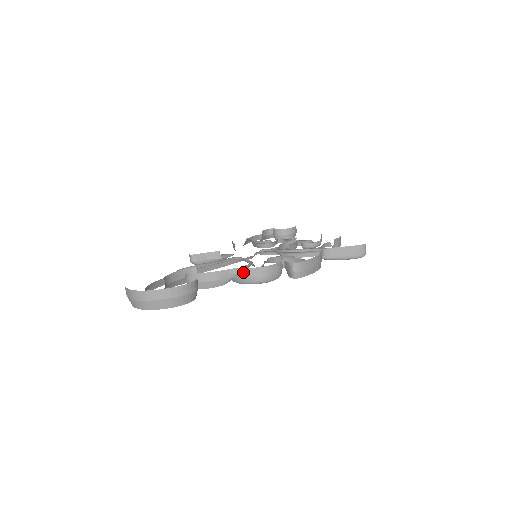
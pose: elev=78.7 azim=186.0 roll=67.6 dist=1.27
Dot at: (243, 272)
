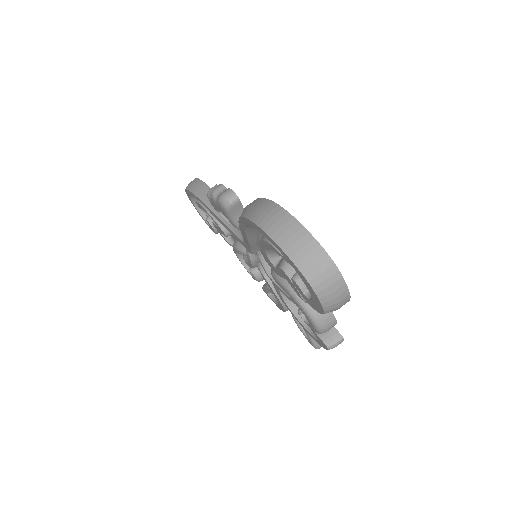
Dot at: occluded
